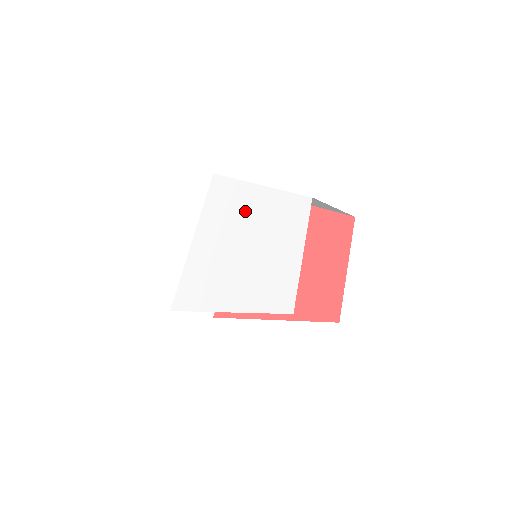
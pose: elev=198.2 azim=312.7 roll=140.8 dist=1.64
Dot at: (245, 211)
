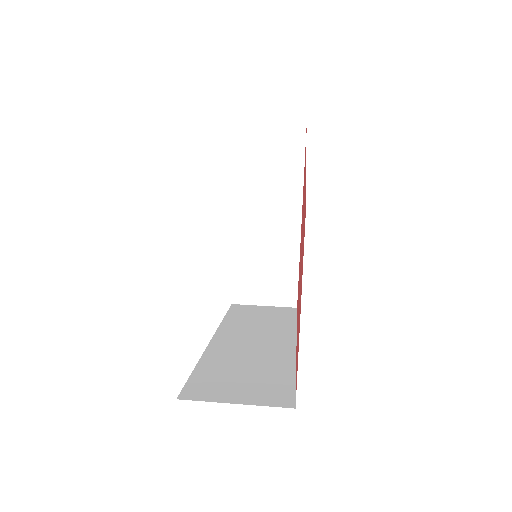
Dot at: occluded
